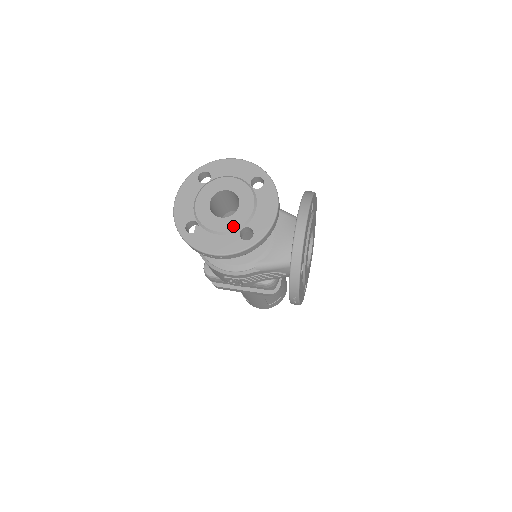
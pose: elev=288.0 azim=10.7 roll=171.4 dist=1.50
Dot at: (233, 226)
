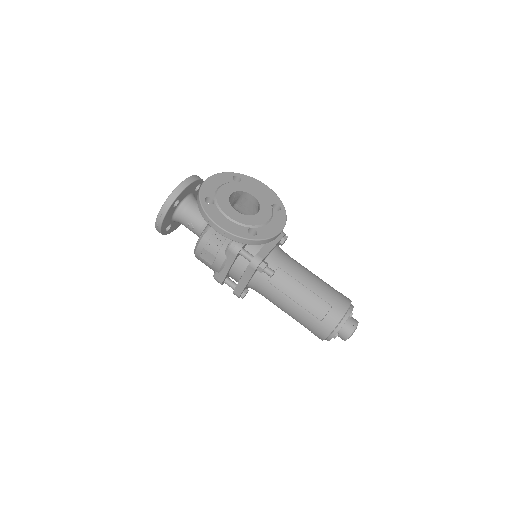
Dot at: occluded
